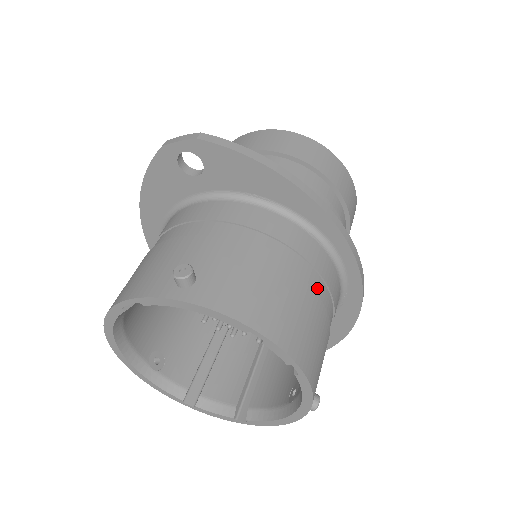
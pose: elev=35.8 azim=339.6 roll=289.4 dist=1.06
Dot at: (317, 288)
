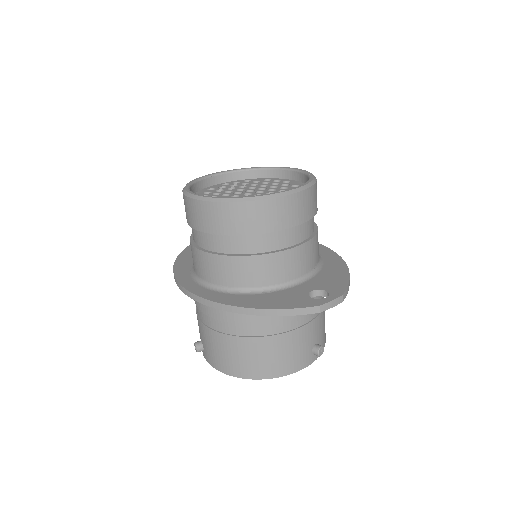
Dot at: occluded
